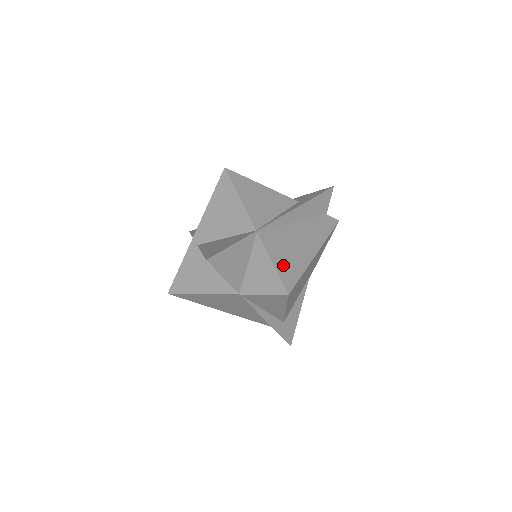
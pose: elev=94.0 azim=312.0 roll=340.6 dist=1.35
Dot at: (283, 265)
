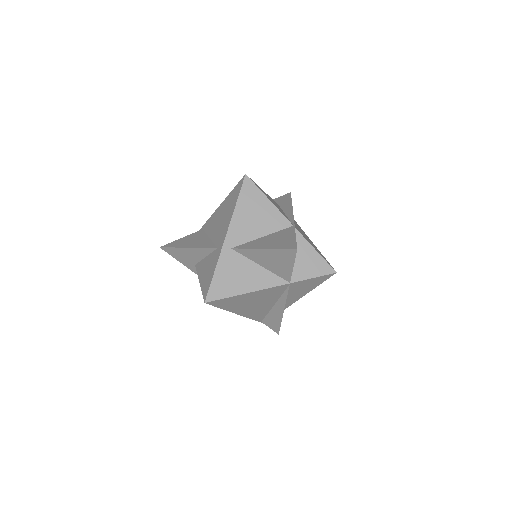
Dot at: (318, 252)
